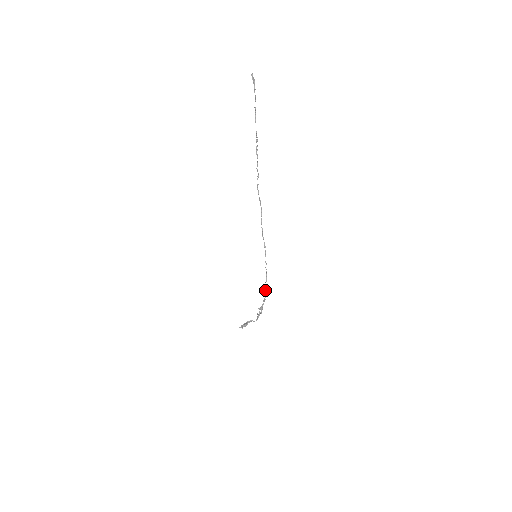
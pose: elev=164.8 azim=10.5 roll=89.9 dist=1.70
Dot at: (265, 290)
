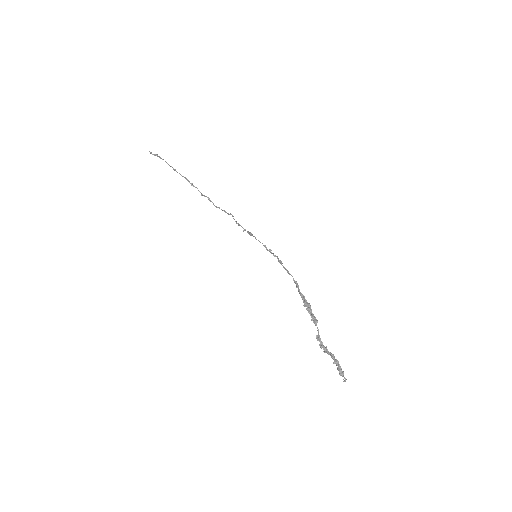
Dot at: (288, 273)
